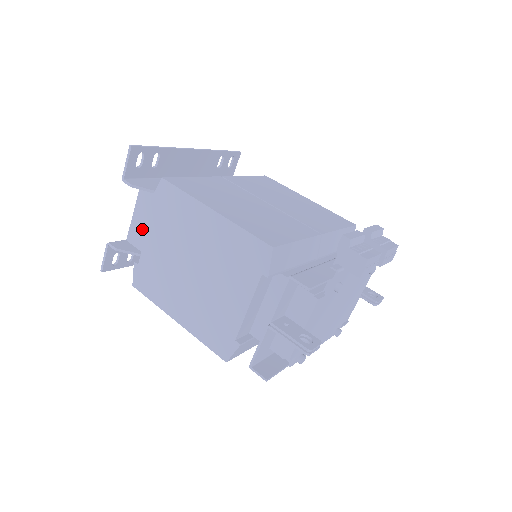
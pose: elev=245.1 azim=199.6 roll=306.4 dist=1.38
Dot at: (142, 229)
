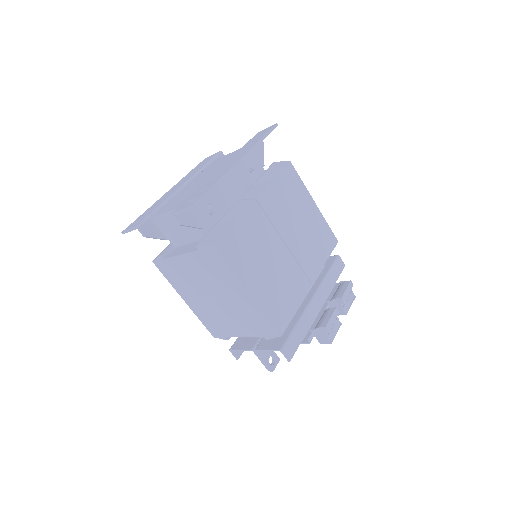
Dot at: (172, 226)
